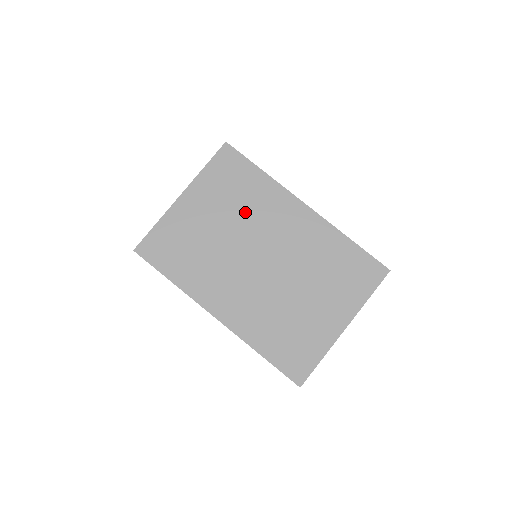
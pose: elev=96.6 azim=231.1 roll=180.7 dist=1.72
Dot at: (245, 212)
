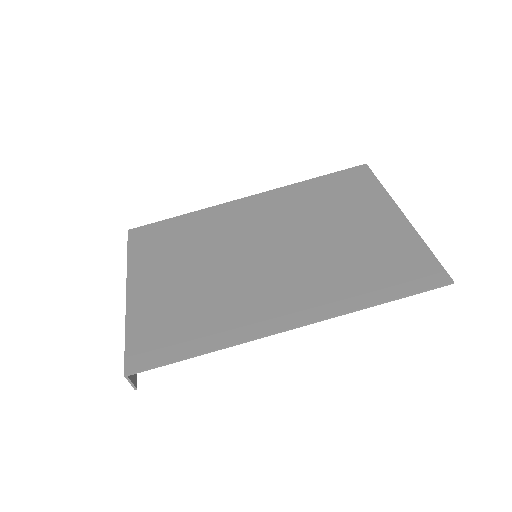
Dot at: (204, 244)
